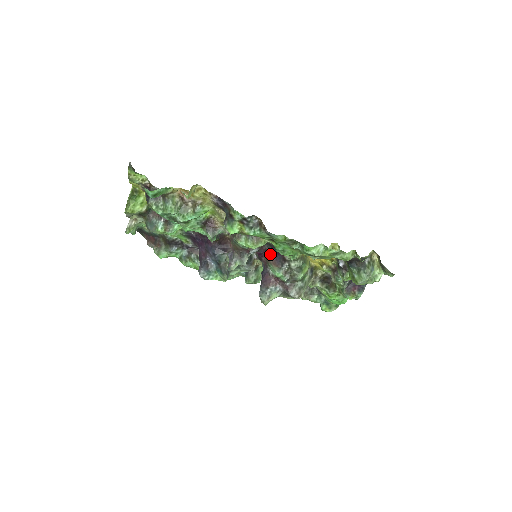
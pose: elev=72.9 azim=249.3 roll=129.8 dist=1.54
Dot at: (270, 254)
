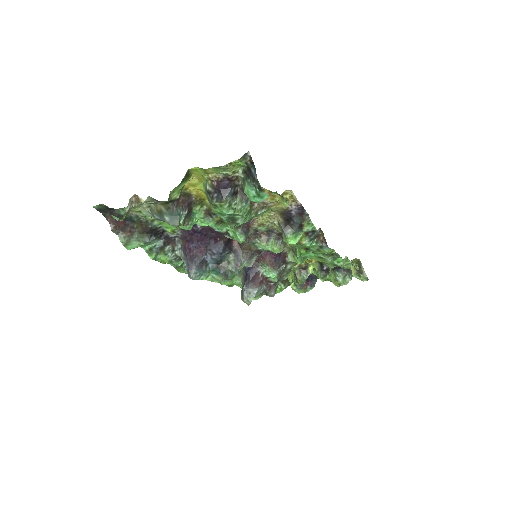
Dot at: (269, 255)
